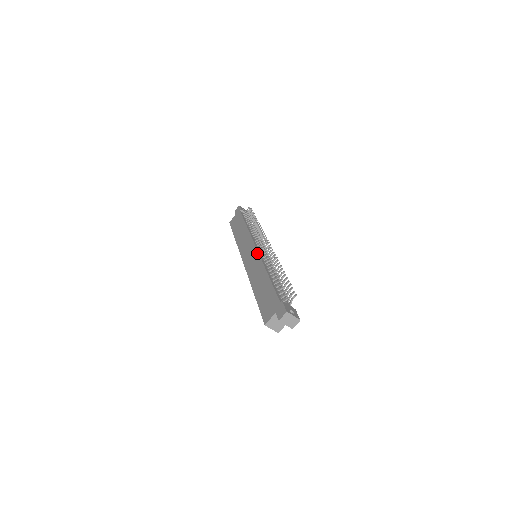
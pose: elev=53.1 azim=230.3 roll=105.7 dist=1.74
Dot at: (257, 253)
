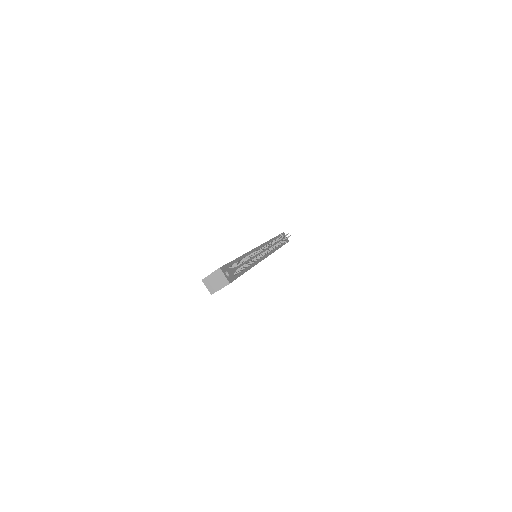
Dot at: (254, 248)
